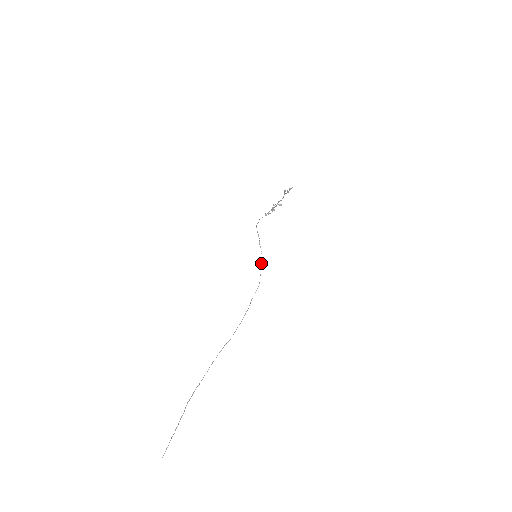
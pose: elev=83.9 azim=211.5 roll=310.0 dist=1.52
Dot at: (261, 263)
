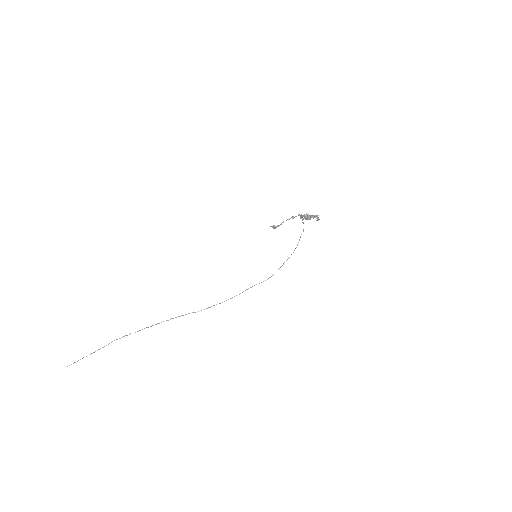
Dot at: (289, 257)
